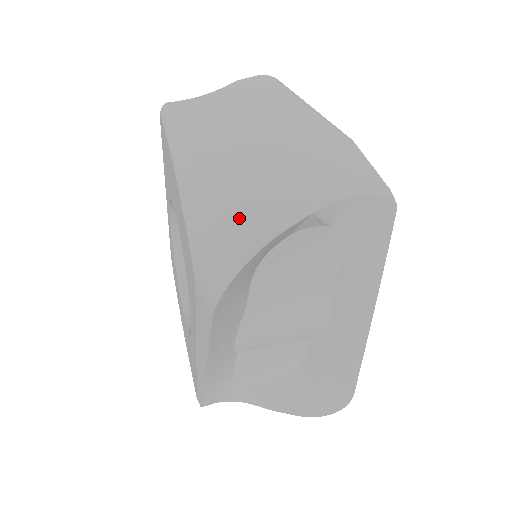
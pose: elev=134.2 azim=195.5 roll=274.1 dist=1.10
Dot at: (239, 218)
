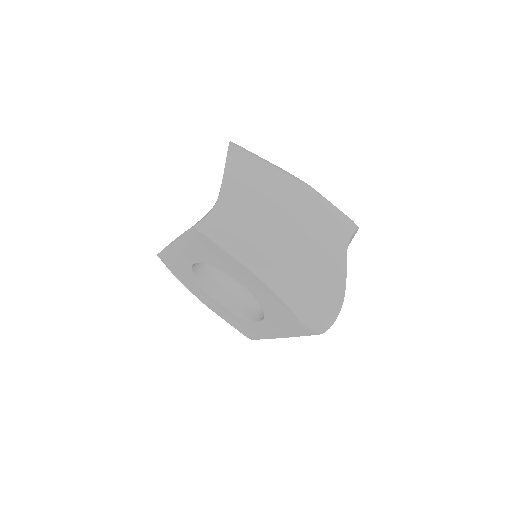
Dot at: (321, 294)
